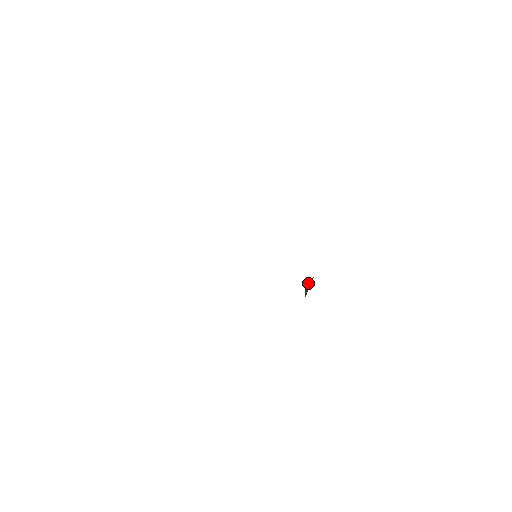
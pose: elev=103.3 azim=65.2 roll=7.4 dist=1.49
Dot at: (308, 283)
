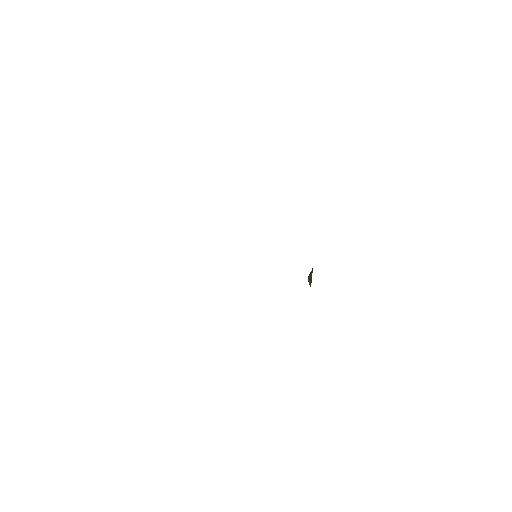
Dot at: (309, 275)
